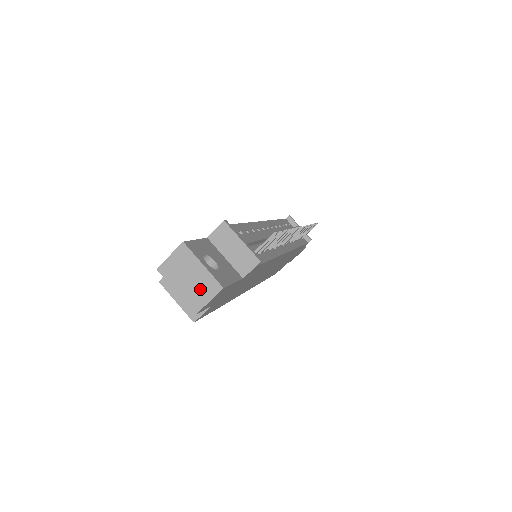
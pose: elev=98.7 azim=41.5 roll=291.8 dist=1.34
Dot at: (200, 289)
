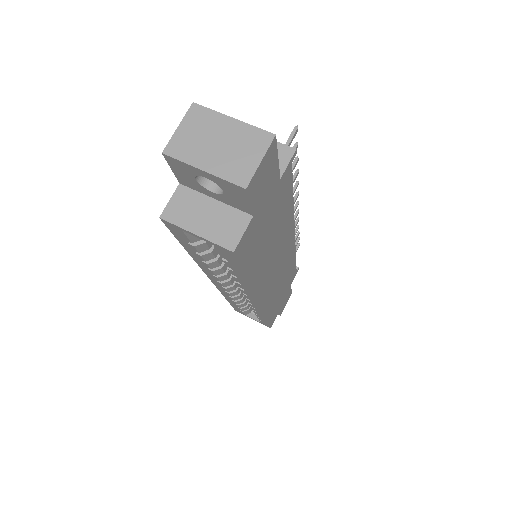
Dot at: (240, 151)
